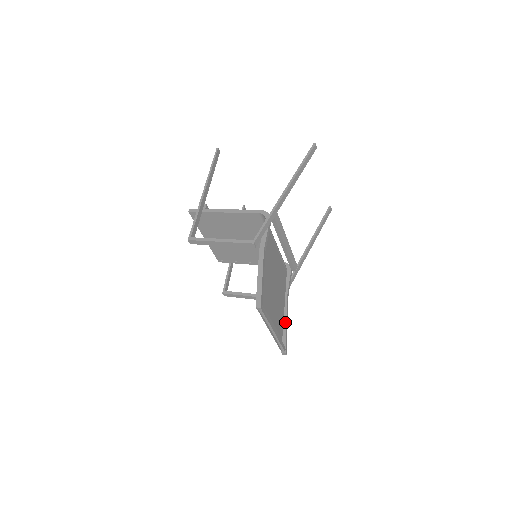
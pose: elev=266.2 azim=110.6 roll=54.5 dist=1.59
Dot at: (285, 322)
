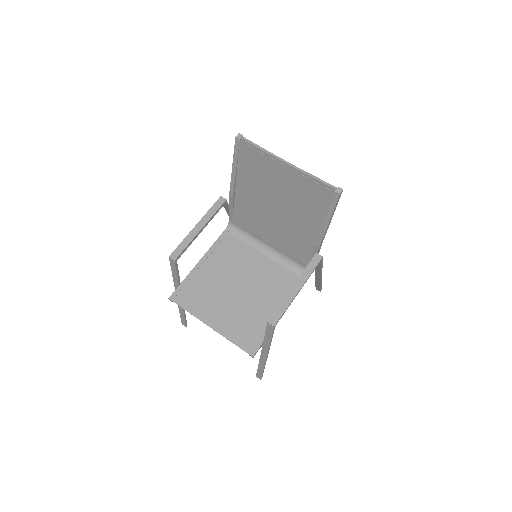
Dot at: (325, 220)
